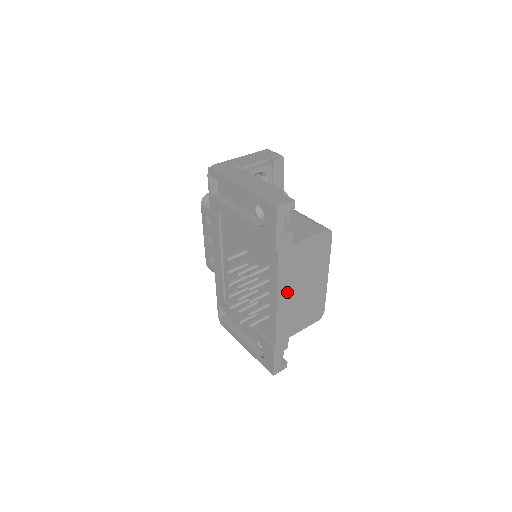
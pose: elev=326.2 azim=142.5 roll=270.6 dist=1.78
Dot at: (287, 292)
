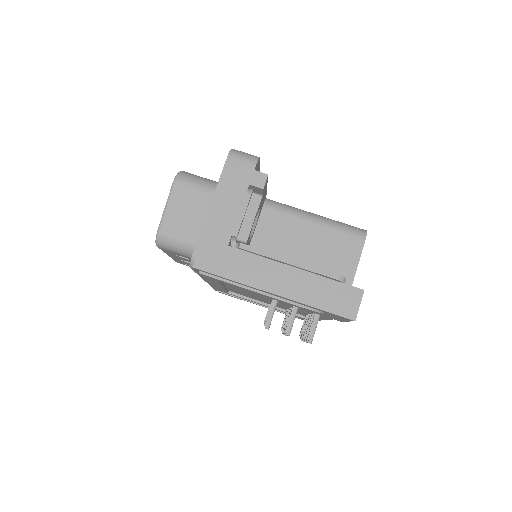
Dot at: occluded
